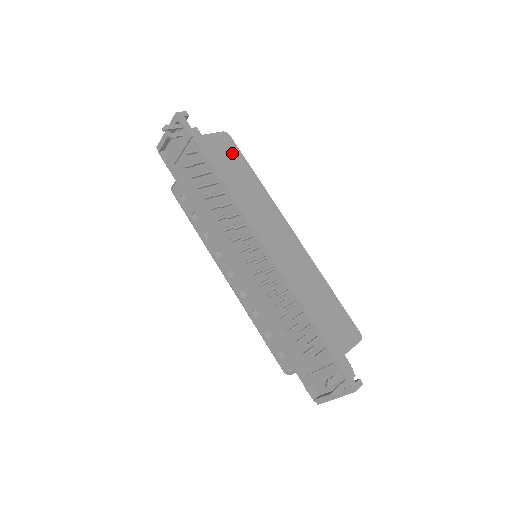
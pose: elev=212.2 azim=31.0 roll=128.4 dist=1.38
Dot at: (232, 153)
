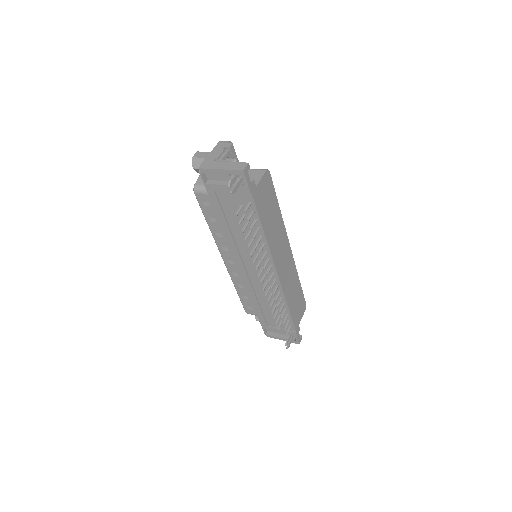
Dot at: (270, 193)
